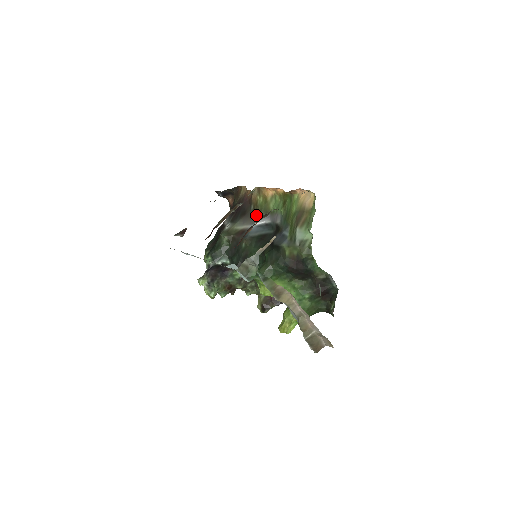
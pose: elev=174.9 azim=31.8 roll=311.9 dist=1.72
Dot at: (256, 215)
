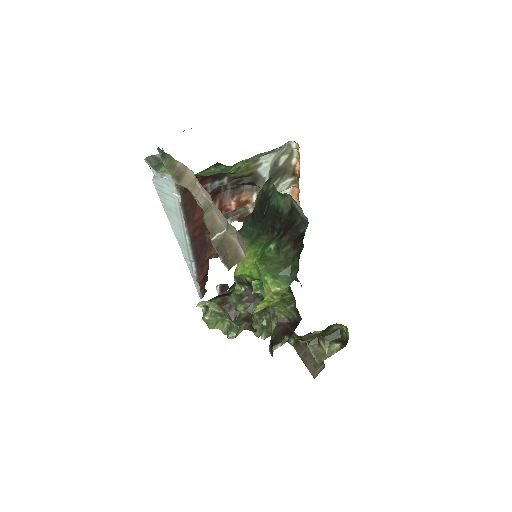
Dot at: occluded
